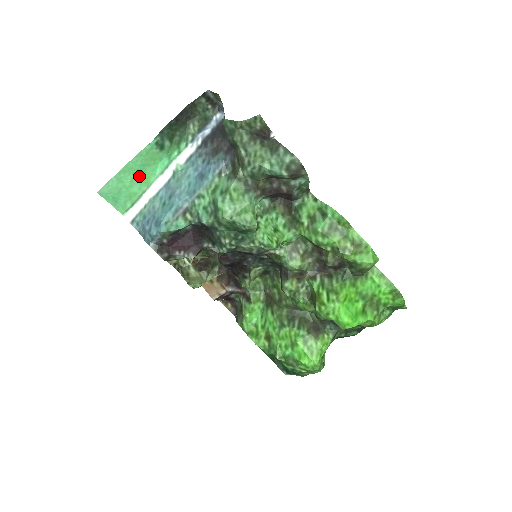
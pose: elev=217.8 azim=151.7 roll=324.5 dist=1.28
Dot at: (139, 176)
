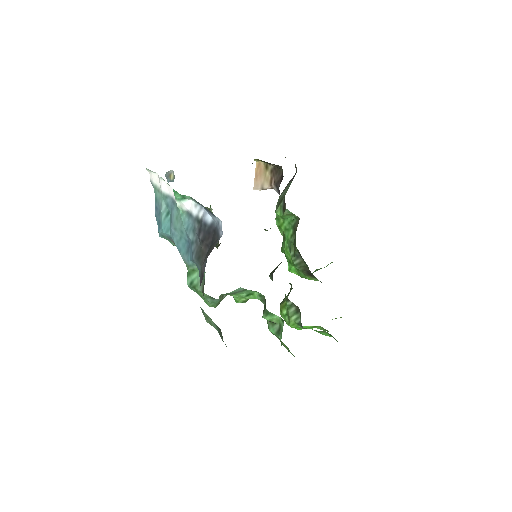
Dot at: occluded
